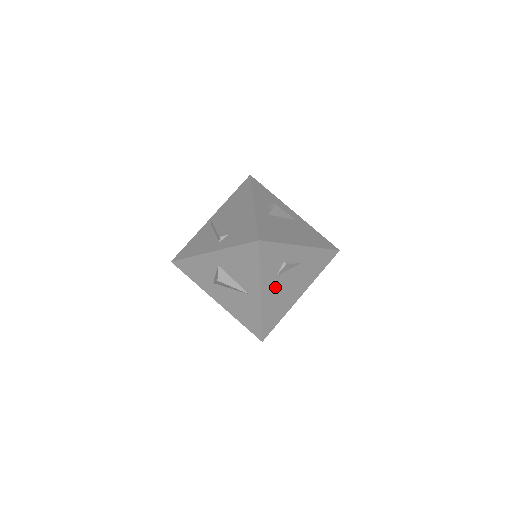
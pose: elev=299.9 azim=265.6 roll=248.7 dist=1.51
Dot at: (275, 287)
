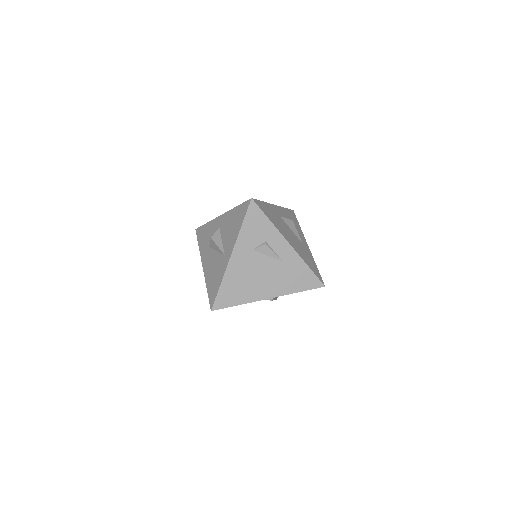
Dot at: (247, 261)
